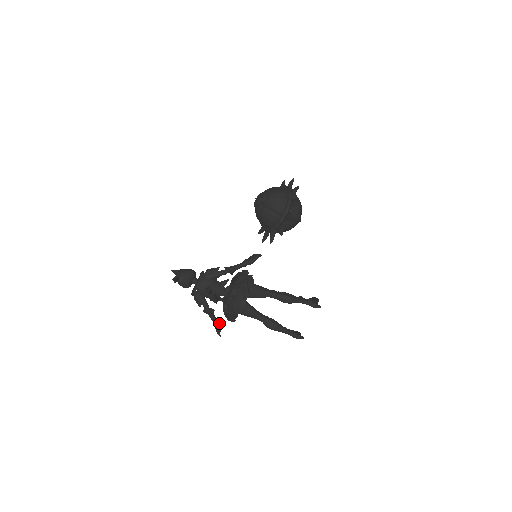
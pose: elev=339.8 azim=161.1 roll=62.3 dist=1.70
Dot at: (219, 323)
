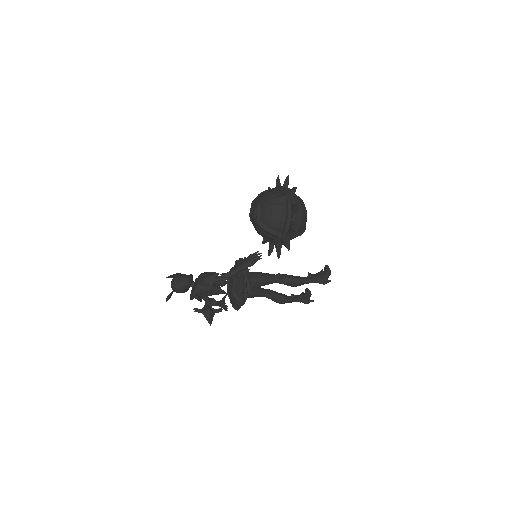
Dot at: (224, 302)
